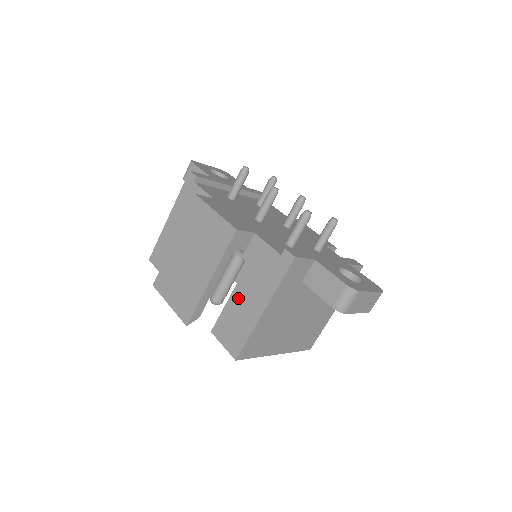
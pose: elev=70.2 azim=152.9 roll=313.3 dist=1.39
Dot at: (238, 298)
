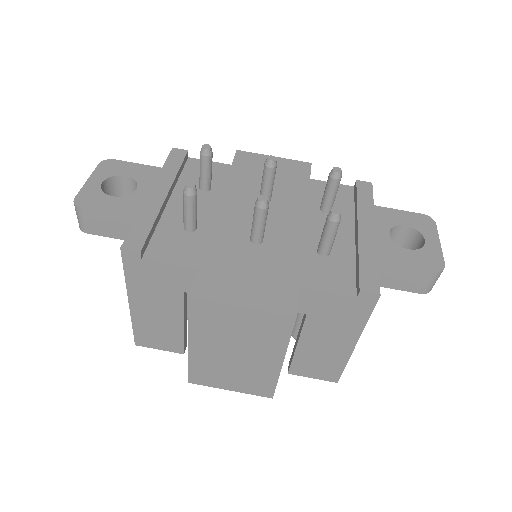
Dot at: (311, 344)
